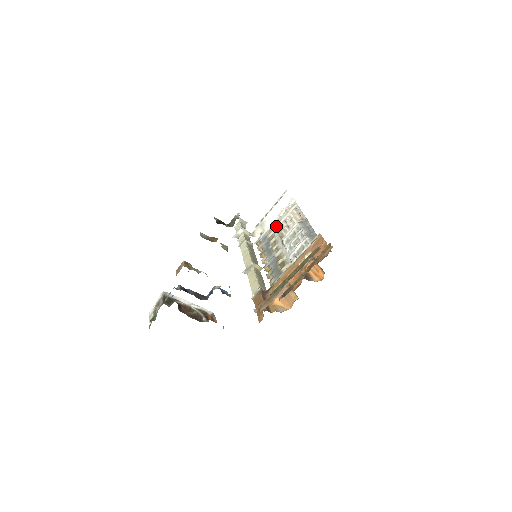
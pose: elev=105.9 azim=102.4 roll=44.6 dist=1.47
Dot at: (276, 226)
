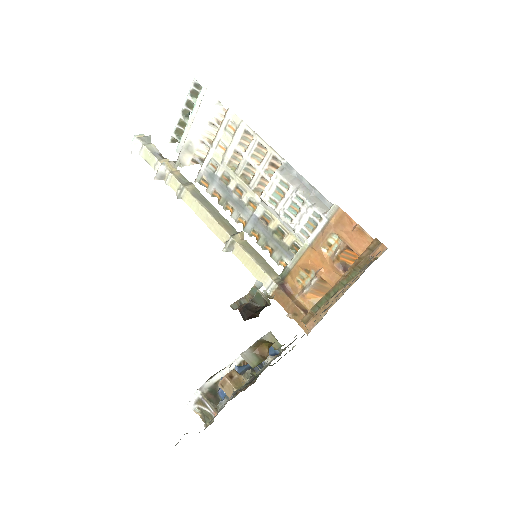
Dot at: (223, 159)
